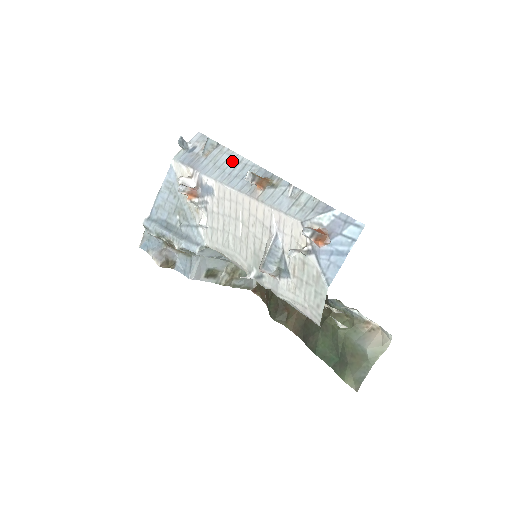
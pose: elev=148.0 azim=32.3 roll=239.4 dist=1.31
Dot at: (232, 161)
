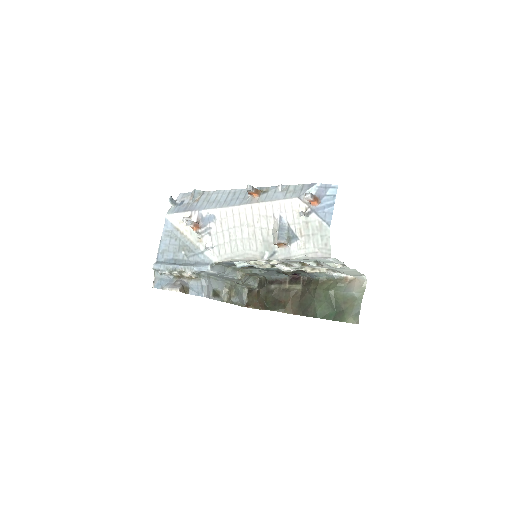
Dot at: (222, 195)
